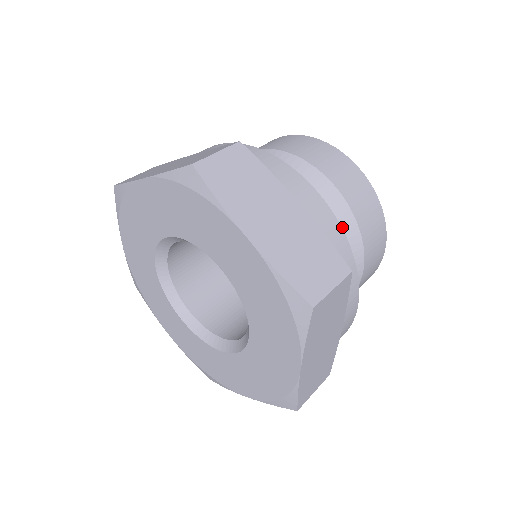
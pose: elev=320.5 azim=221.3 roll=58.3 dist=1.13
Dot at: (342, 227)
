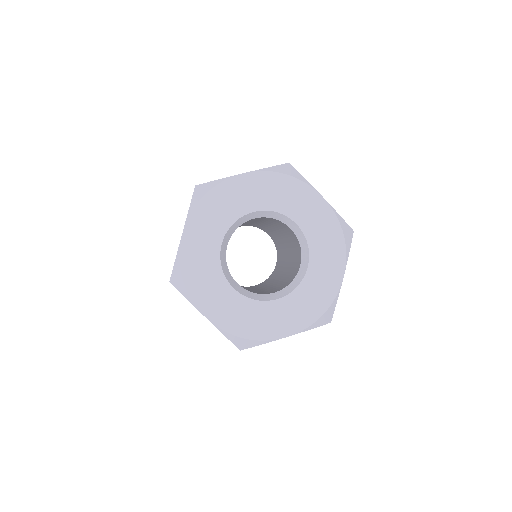
Dot at: occluded
